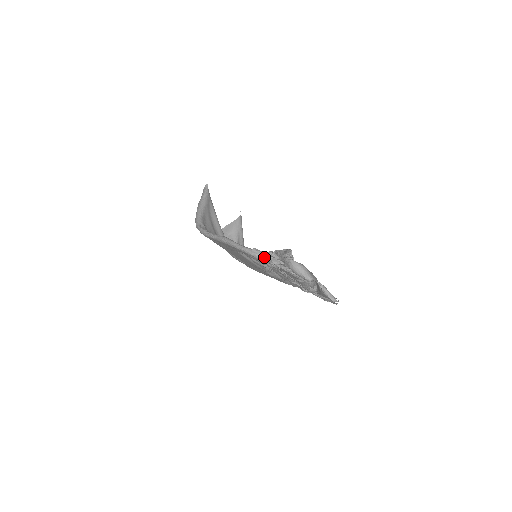
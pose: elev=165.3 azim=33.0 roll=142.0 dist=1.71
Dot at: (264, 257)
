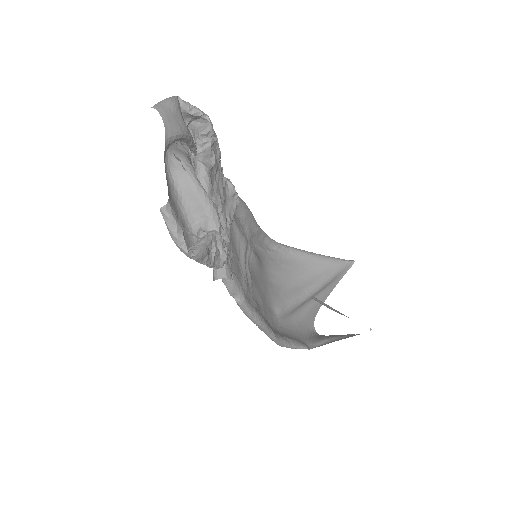
Dot at: occluded
